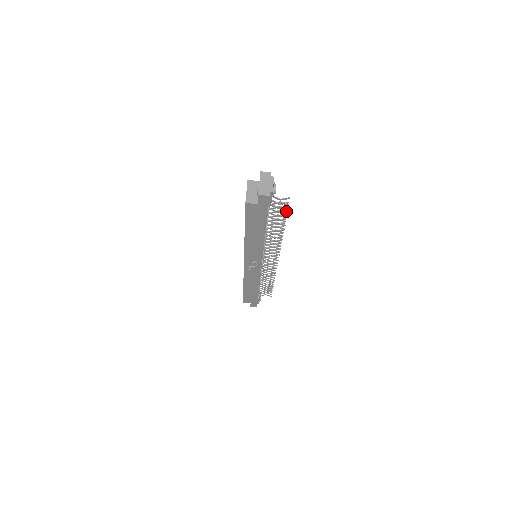
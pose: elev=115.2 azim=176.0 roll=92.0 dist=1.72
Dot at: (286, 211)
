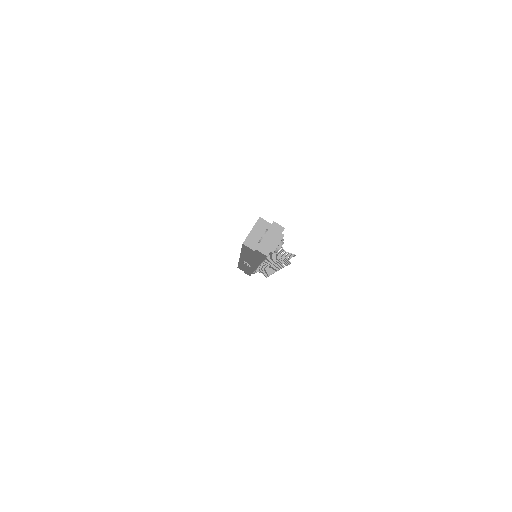
Dot at: (291, 257)
